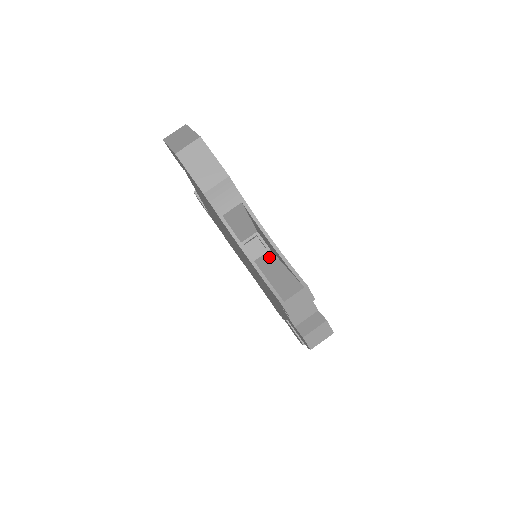
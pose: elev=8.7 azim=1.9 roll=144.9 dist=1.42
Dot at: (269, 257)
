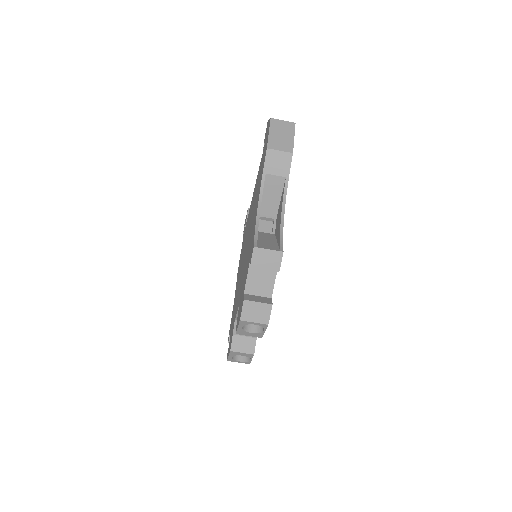
Dot at: (270, 235)
